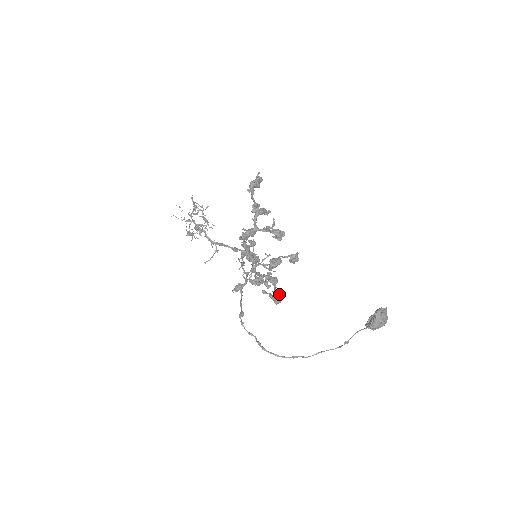
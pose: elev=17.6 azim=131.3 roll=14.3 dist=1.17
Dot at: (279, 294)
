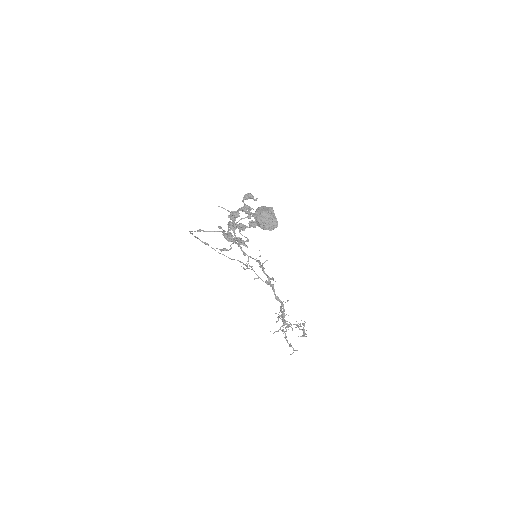
Dot at: (231, 234)
